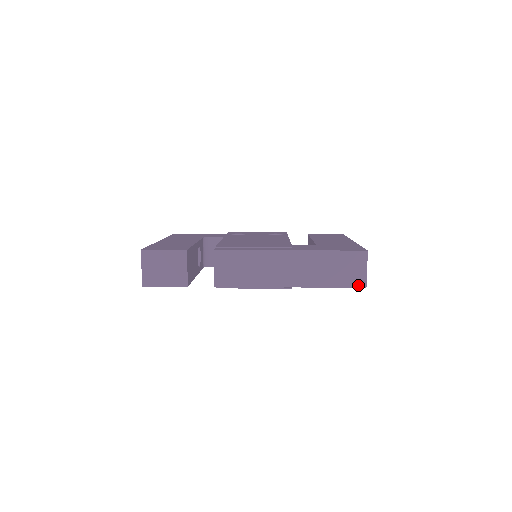
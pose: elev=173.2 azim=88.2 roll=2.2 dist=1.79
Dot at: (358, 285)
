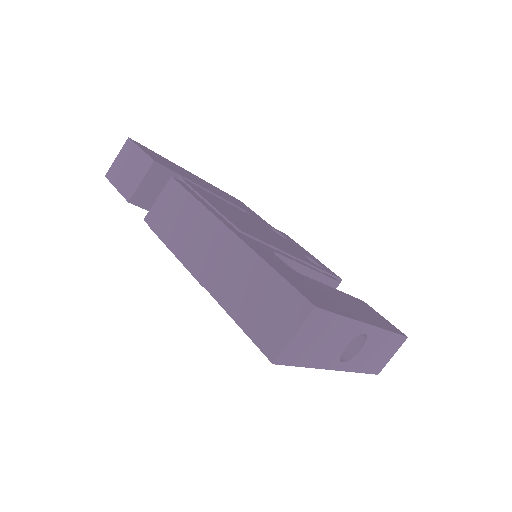
Dot at: (266, 349)
